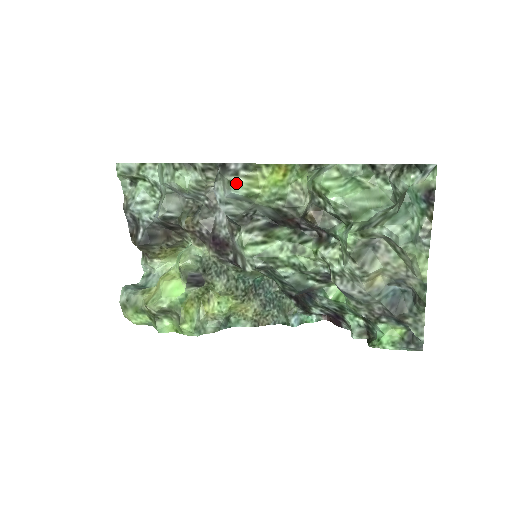
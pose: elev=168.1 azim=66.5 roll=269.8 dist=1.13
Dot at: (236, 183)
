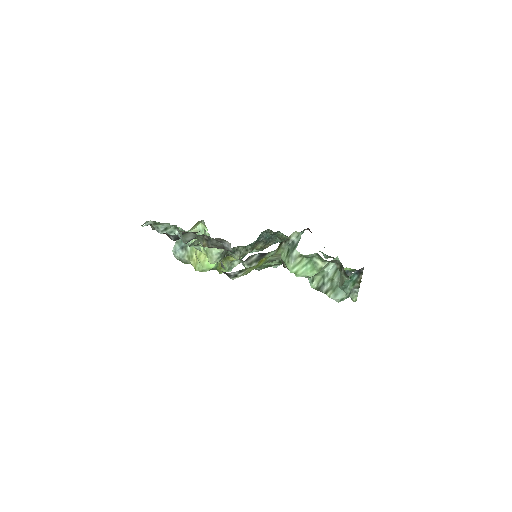
Dot at: occluded
